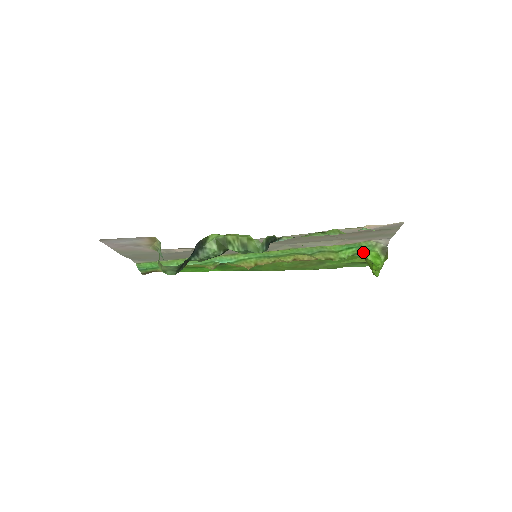
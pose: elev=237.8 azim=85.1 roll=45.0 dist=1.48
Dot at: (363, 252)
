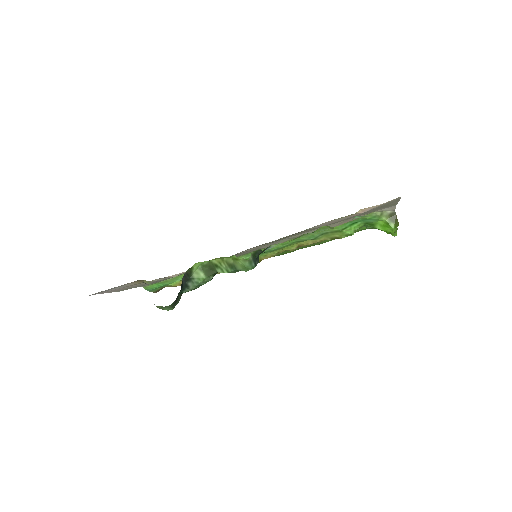
Dot at: (370, 223)
